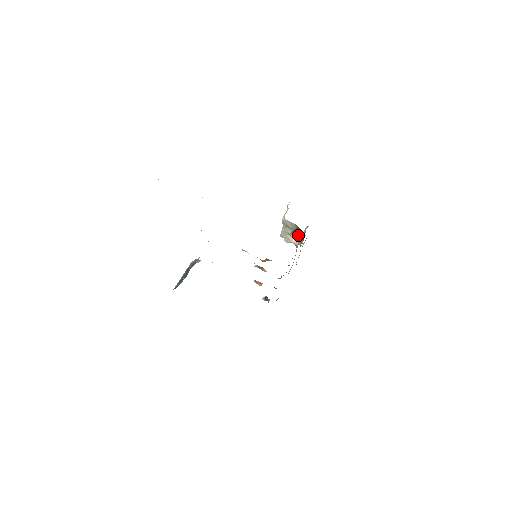
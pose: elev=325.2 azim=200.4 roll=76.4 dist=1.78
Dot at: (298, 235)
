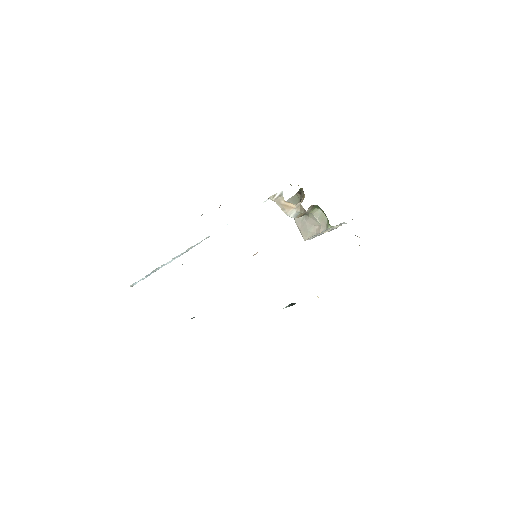
Dot at: occluded
